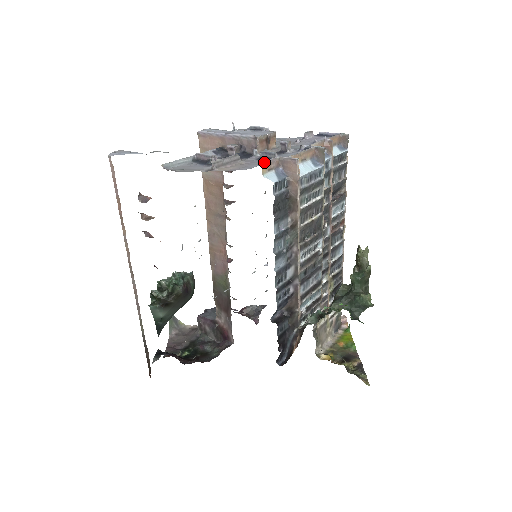
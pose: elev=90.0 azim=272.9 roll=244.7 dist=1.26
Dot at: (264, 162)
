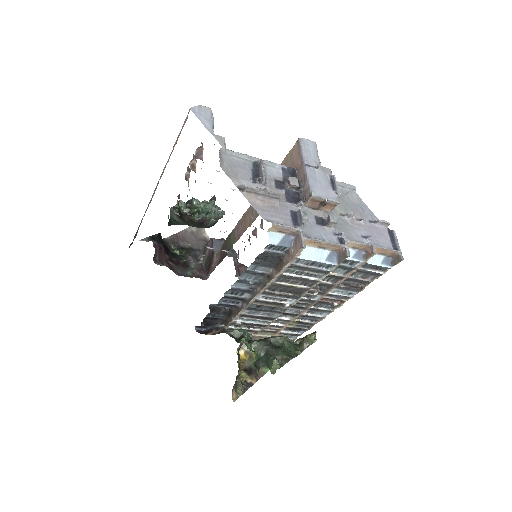
Dot at: (277, 224)
